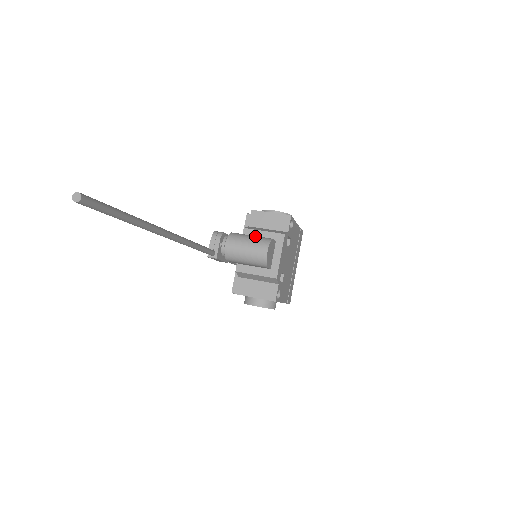
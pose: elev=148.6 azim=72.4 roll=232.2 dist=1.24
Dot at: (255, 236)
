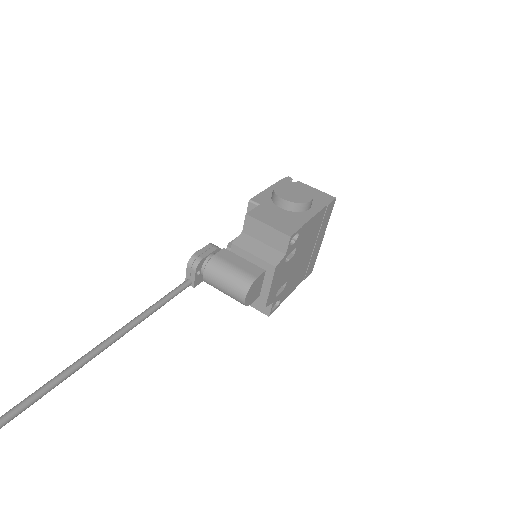
Dot at: (236, 271)
